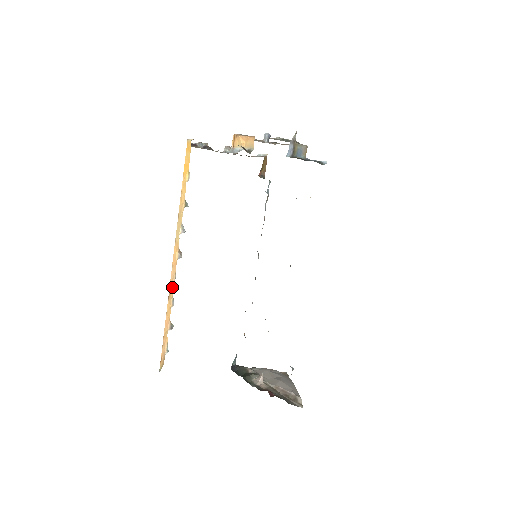
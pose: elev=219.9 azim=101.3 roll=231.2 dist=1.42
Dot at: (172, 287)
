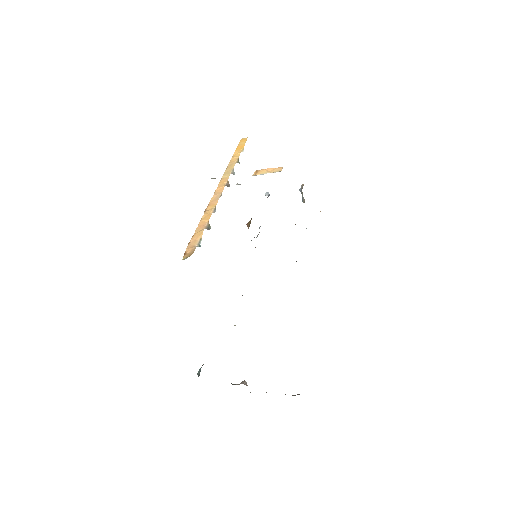
Dot at: (215, 201)
